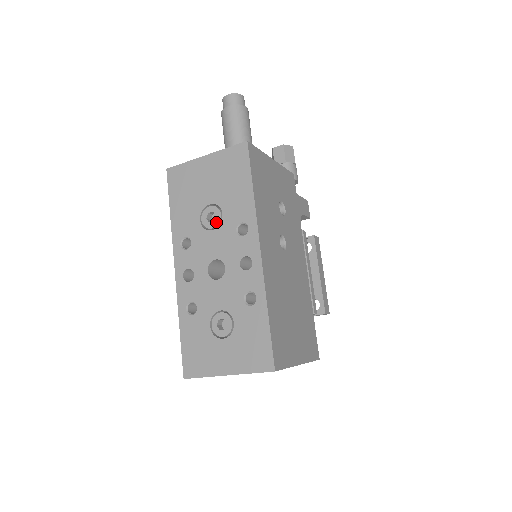
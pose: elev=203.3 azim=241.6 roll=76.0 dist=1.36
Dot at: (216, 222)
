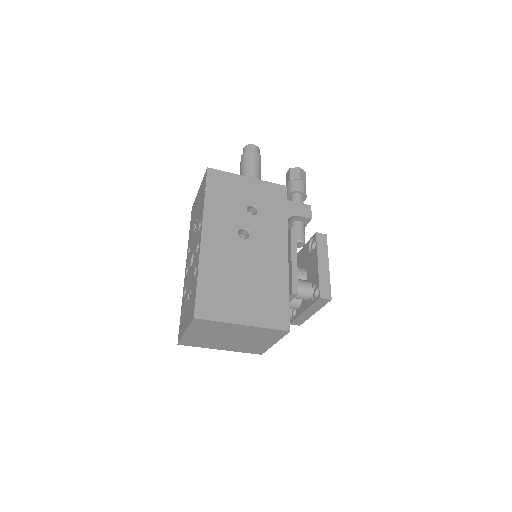
Dot at: (196, 228)
